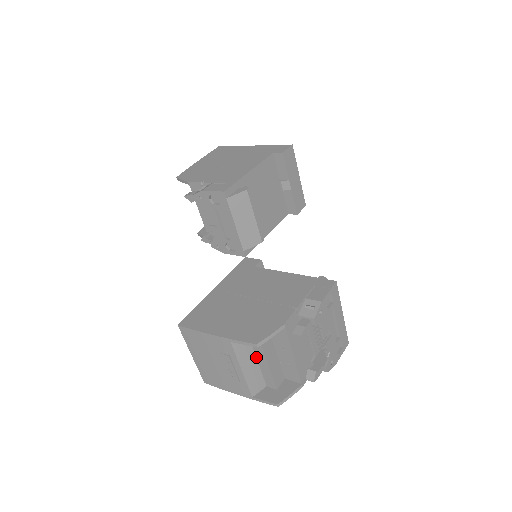
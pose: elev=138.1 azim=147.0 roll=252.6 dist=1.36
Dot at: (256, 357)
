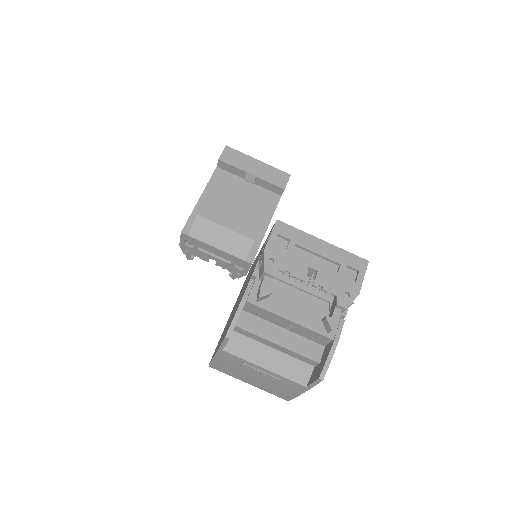
Dot at: (269, 346)
